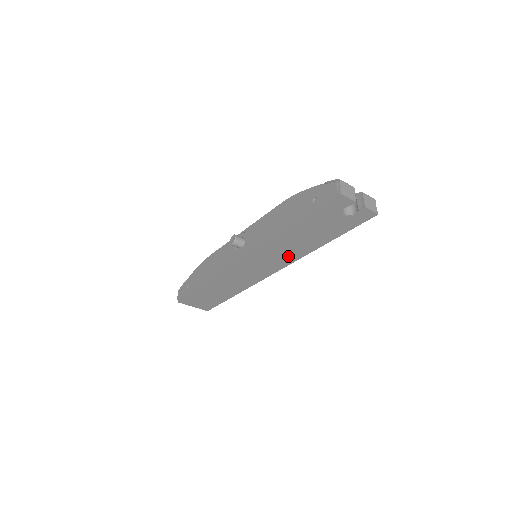
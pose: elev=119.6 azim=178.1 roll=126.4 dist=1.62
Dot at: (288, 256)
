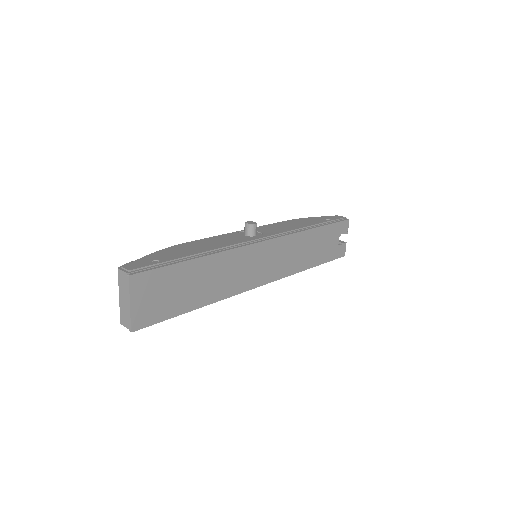
Dot at: (288, 265)
